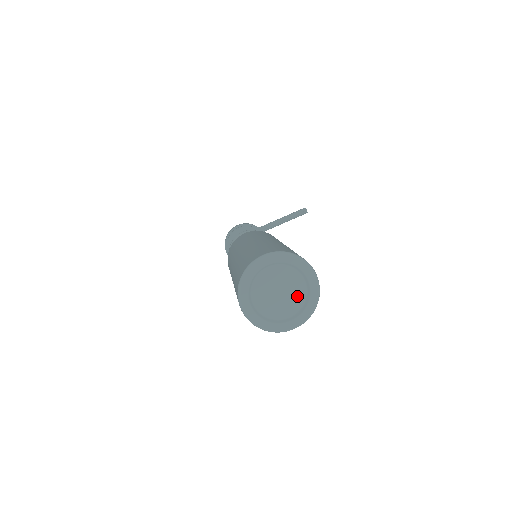
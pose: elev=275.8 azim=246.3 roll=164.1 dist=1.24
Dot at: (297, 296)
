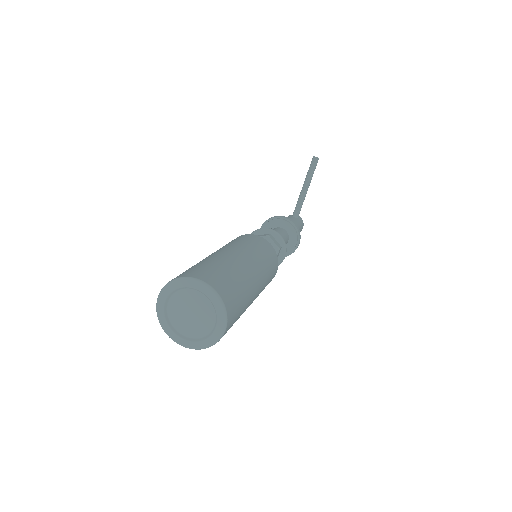
Dot at: (204, 306)
